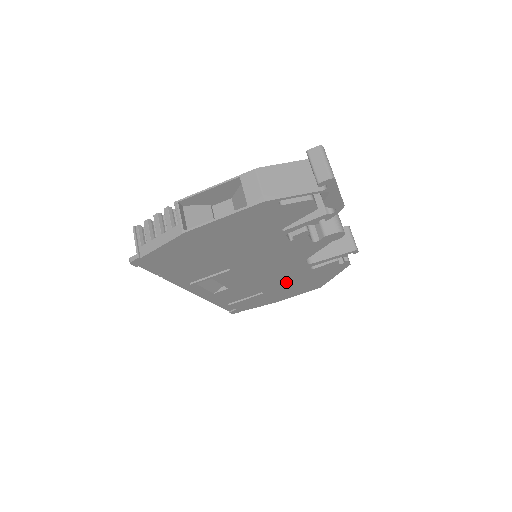
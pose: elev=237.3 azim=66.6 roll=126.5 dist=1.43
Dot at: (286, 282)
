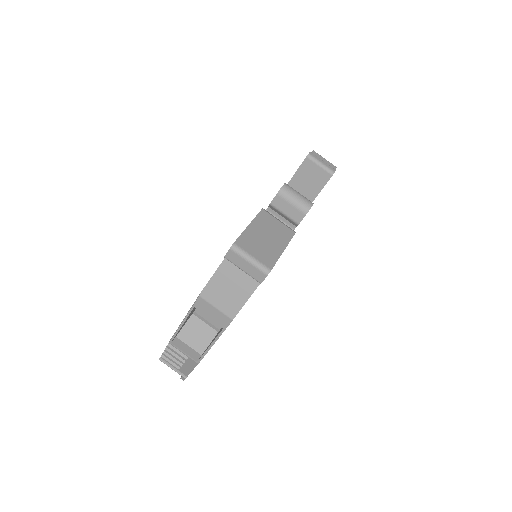
Dot at: occluded
